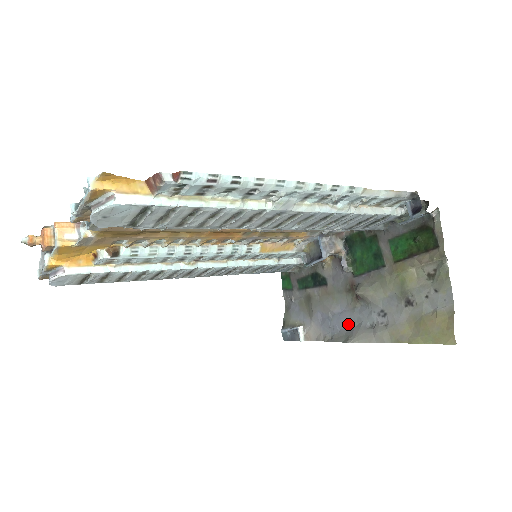
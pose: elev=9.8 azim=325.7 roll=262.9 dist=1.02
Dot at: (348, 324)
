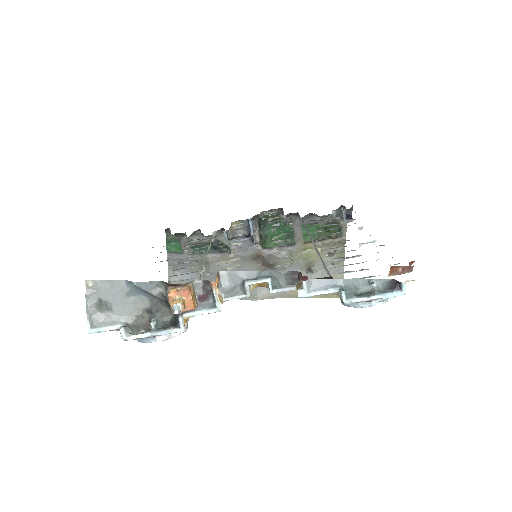
Dot at: occluded
